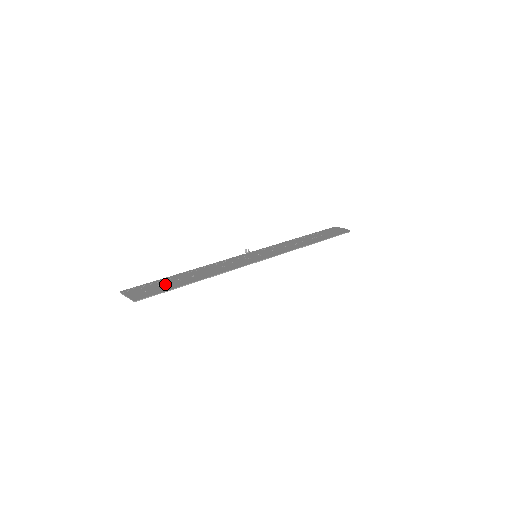
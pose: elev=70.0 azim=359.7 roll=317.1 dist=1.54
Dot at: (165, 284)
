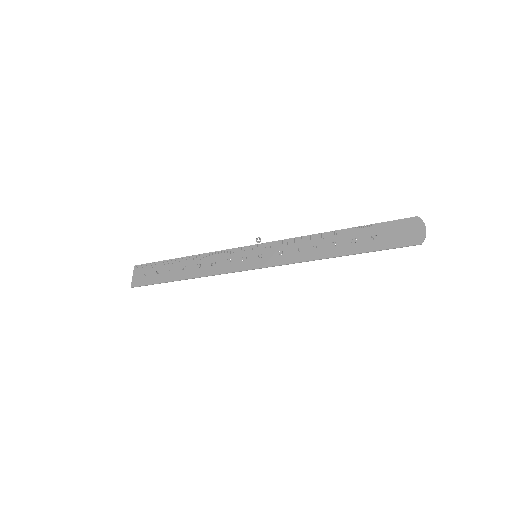
Dot at: (160, 272)
